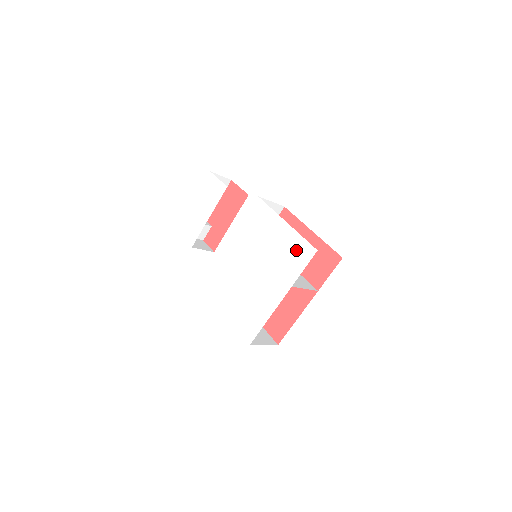
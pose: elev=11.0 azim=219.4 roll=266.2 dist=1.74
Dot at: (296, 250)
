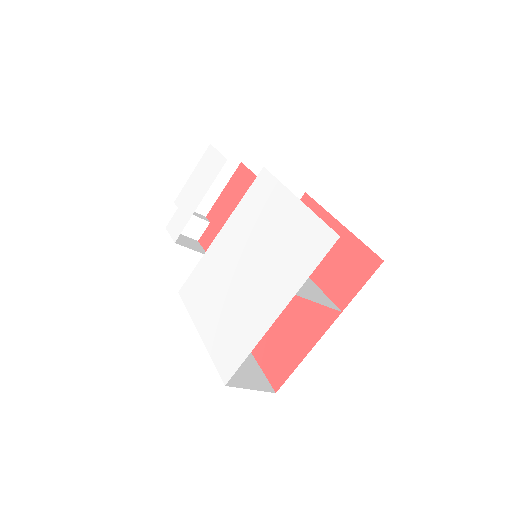
Dot at: (307, 238)
